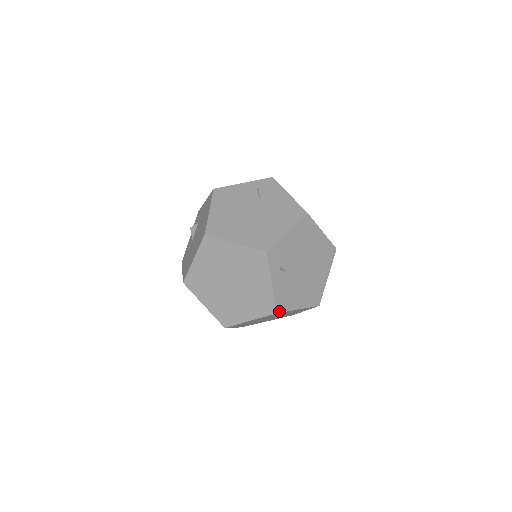
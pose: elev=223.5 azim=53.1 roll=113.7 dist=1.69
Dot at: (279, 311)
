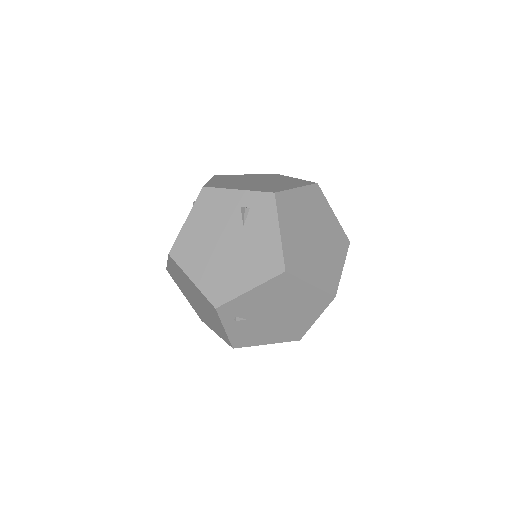
Dot at: (237, 347)
